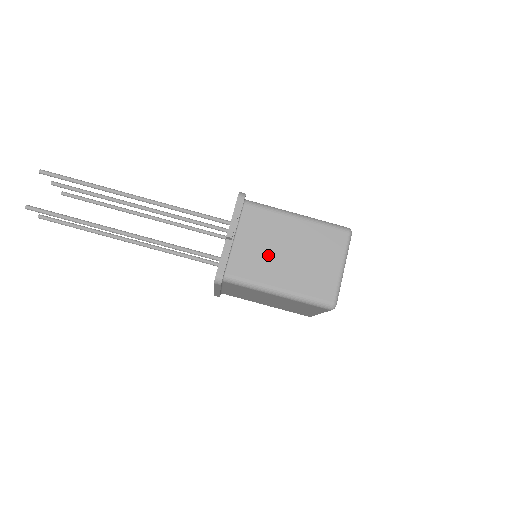
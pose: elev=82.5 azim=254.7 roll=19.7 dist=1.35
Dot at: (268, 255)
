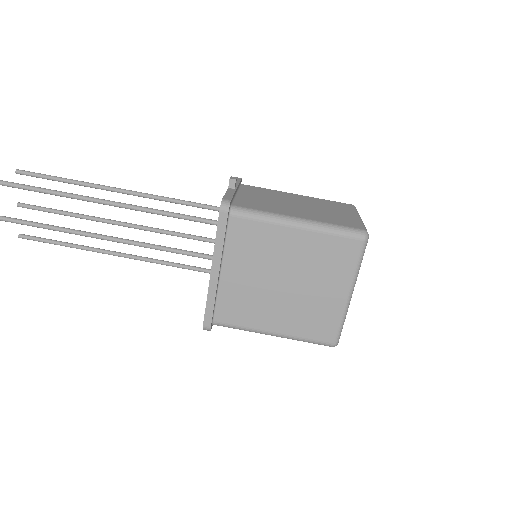
Dot at: (276, 203)
